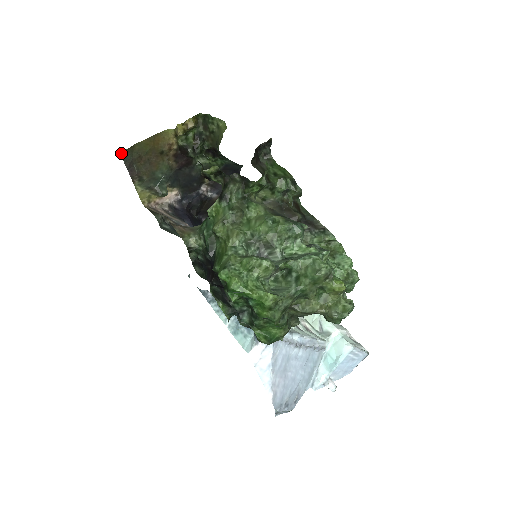
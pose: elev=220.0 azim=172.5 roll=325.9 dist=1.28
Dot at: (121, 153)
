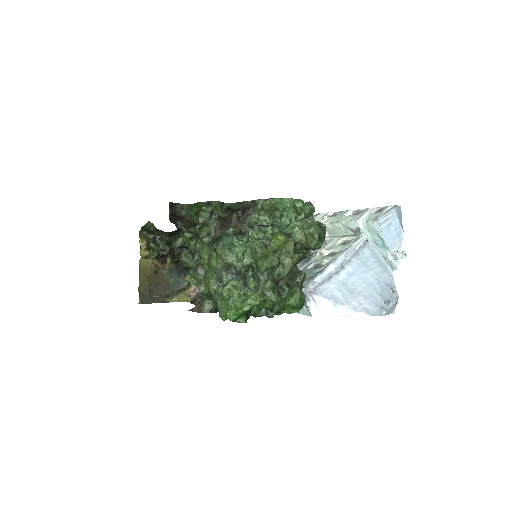
Dot at: (140, 303)
